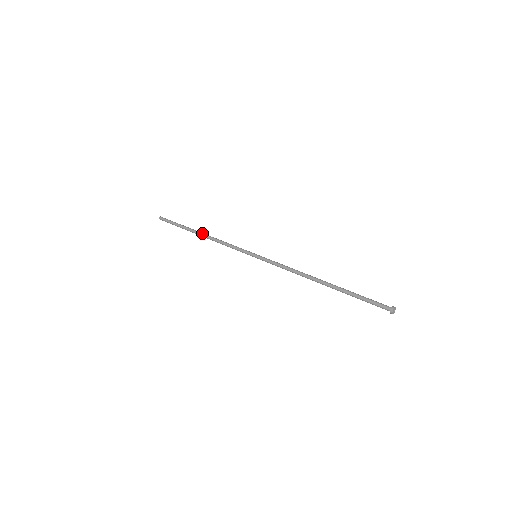
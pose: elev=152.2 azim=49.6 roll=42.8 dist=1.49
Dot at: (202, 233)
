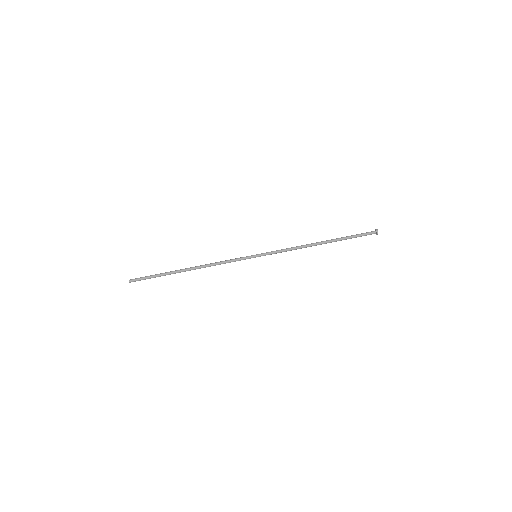
Dot at: occluded
